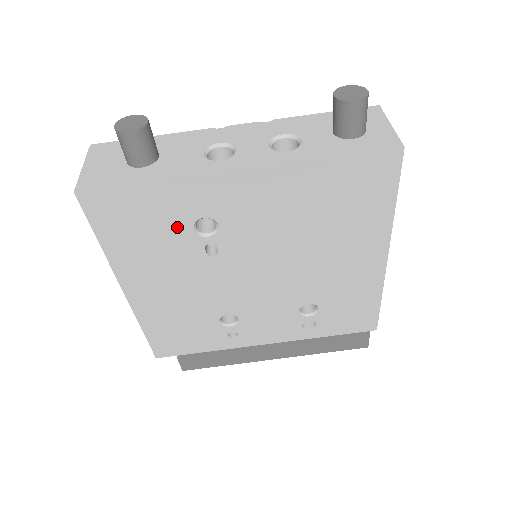
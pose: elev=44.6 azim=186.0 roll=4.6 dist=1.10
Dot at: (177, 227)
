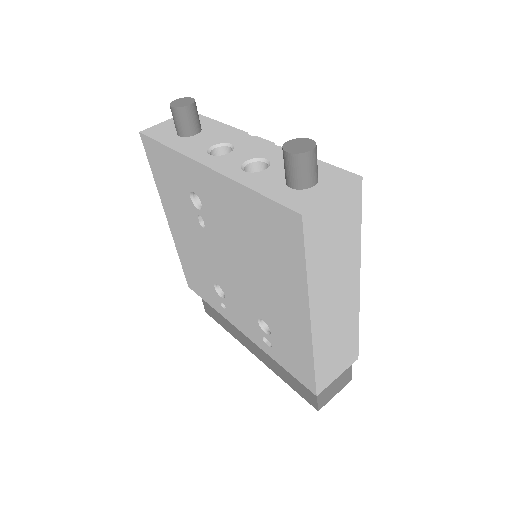
Dot at: (183, 190)
